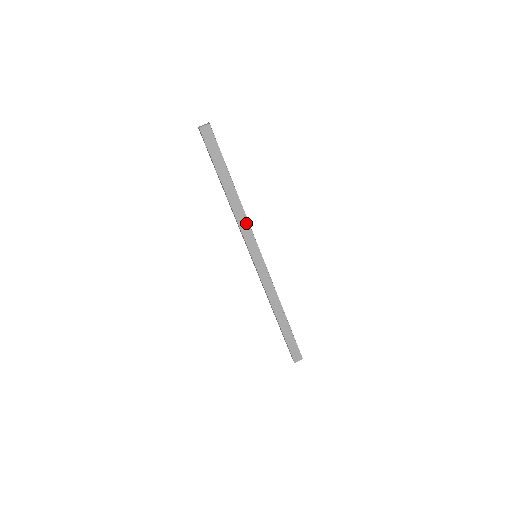
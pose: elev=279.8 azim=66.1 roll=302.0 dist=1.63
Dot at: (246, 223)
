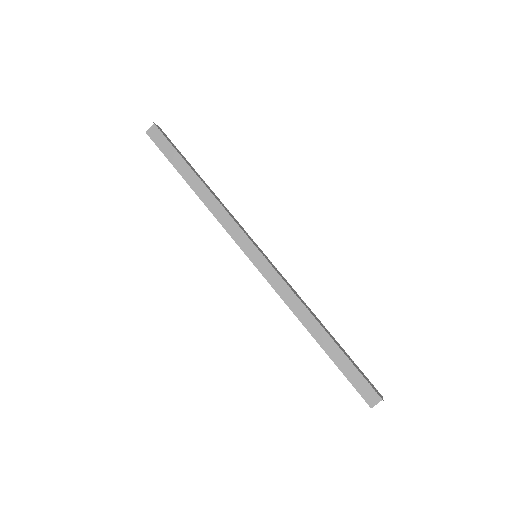
Dot at: (226, 216)
